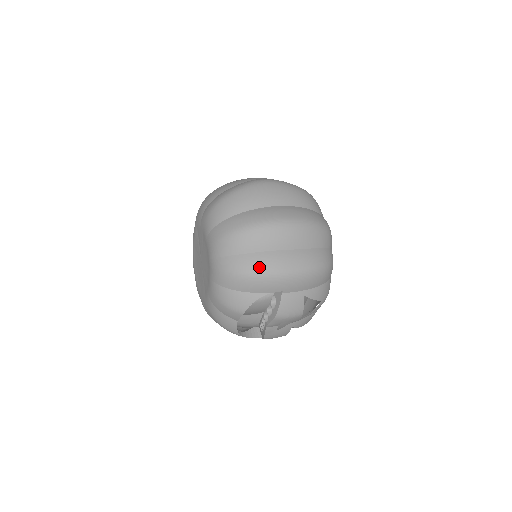
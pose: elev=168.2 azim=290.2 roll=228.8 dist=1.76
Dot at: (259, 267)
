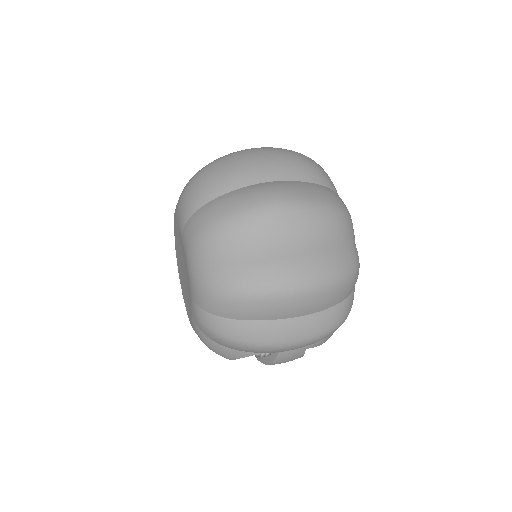
Dot at: (253, 338)
